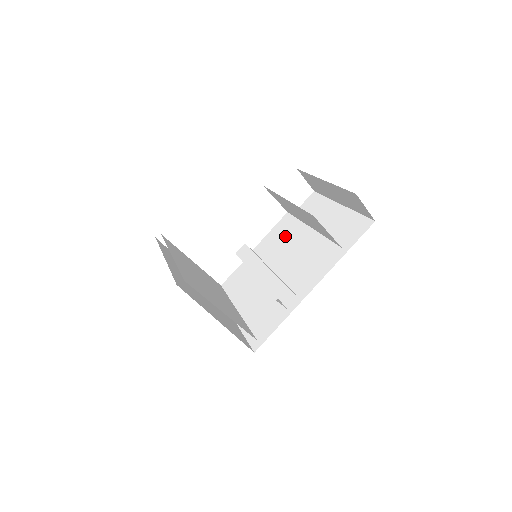
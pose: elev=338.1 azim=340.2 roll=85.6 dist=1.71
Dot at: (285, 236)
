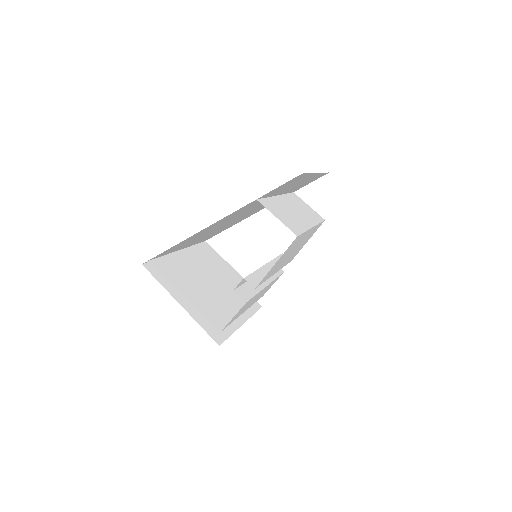
Dot at: (304, 241)
